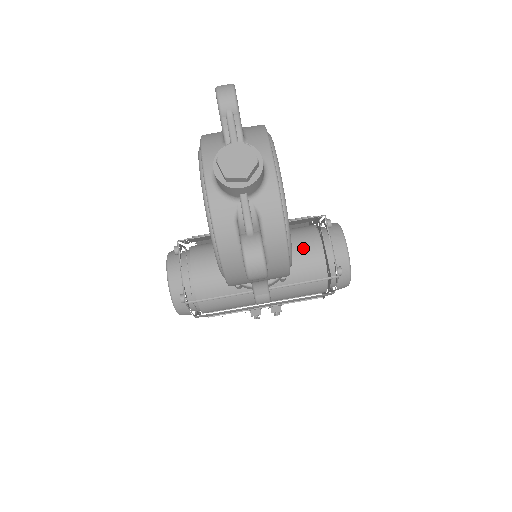
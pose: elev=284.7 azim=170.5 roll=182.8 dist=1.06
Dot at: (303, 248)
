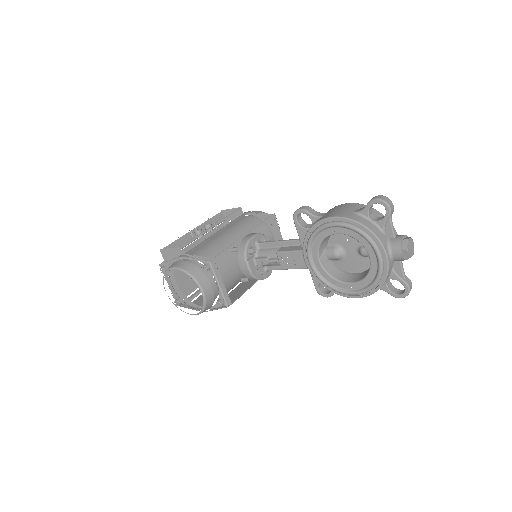
Dot at: occluded
